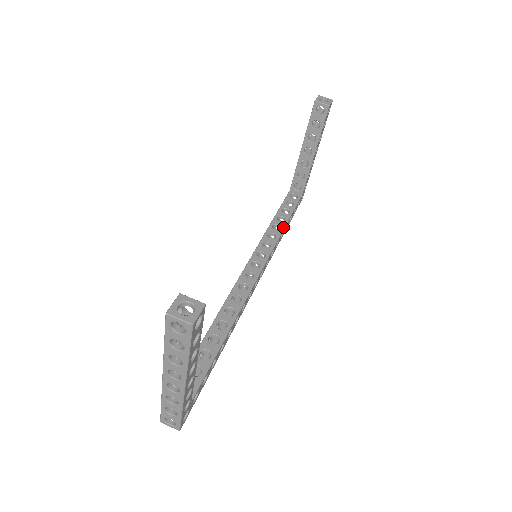
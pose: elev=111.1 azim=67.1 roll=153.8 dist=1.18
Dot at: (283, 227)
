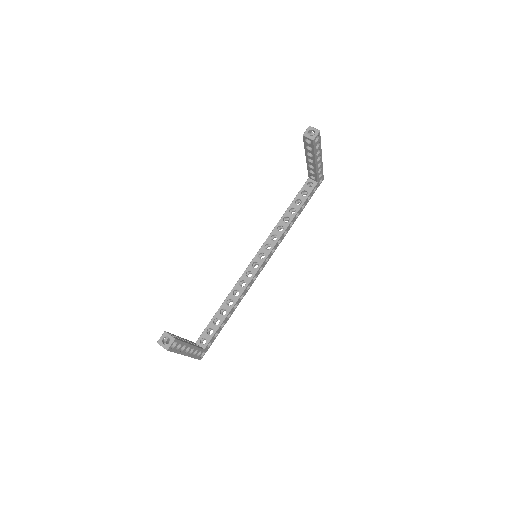
Dot at: (291, 219)
